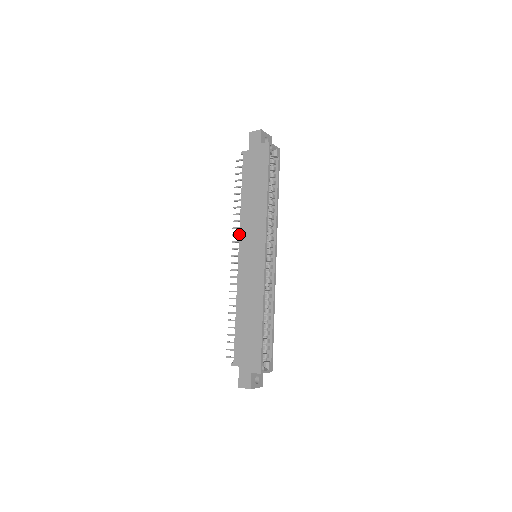
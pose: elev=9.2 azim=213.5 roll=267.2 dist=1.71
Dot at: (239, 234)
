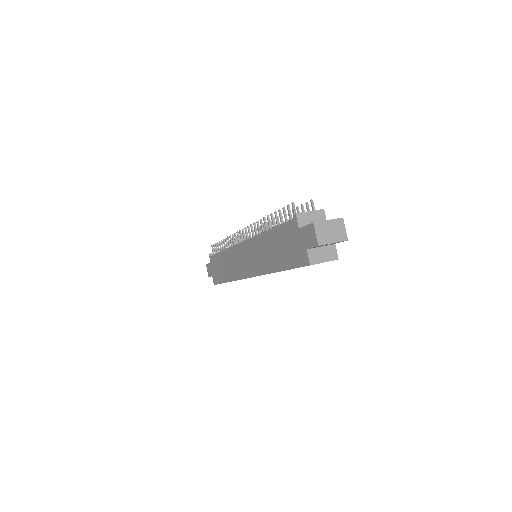
Dot at: (250, 238)
